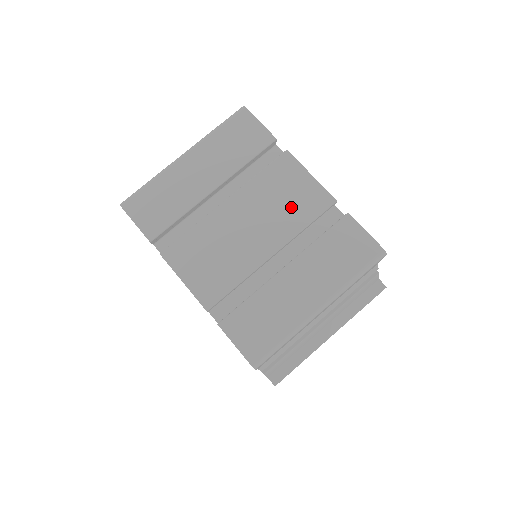
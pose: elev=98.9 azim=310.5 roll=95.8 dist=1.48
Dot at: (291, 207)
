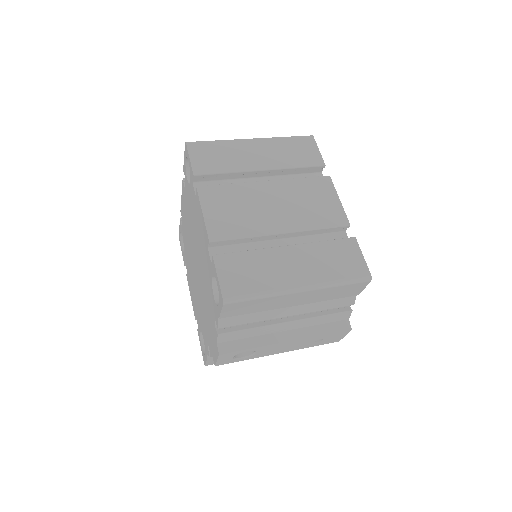
Dot at: (314, 211)
